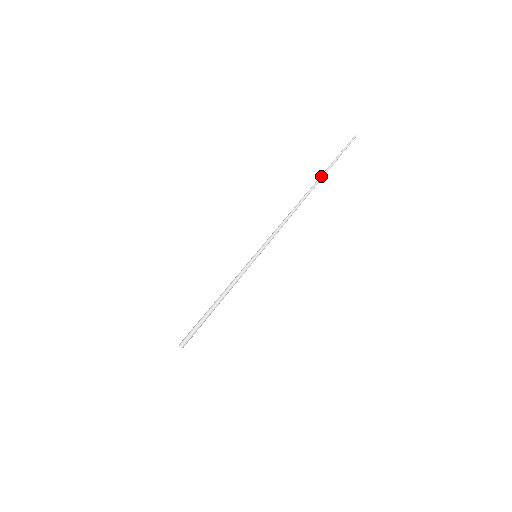
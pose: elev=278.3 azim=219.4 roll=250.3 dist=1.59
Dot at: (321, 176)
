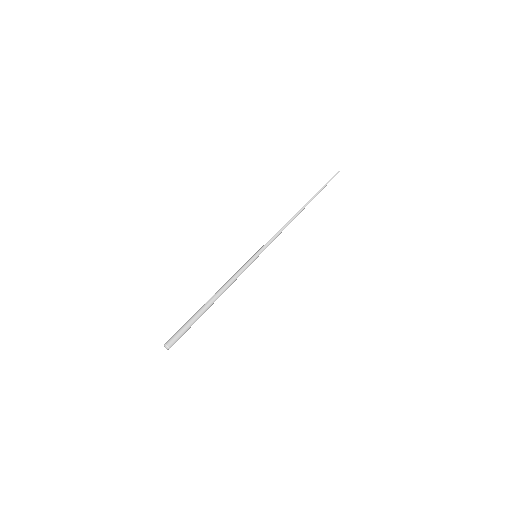
Dot at: (313, 196)
